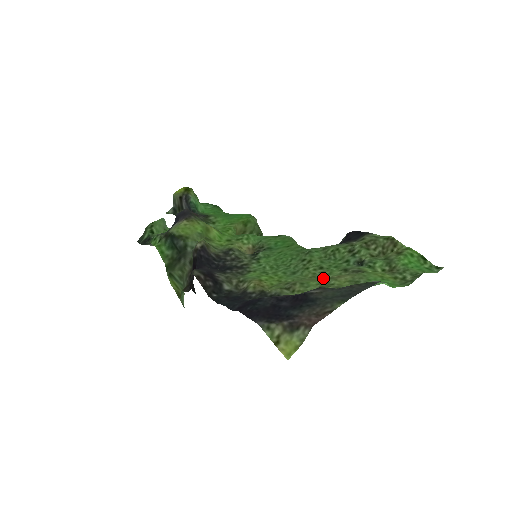
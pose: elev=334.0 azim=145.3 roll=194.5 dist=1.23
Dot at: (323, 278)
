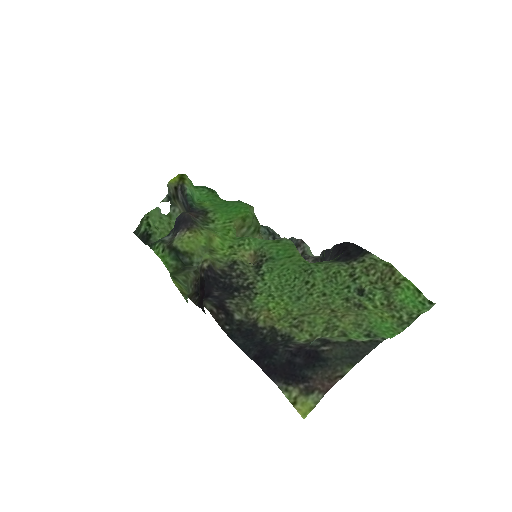
Dot at: (327, 310)
